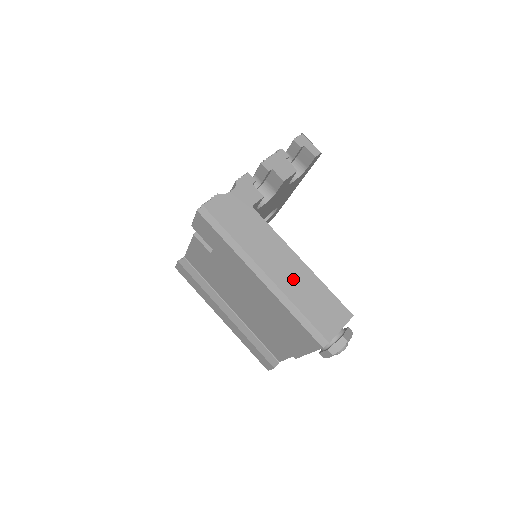
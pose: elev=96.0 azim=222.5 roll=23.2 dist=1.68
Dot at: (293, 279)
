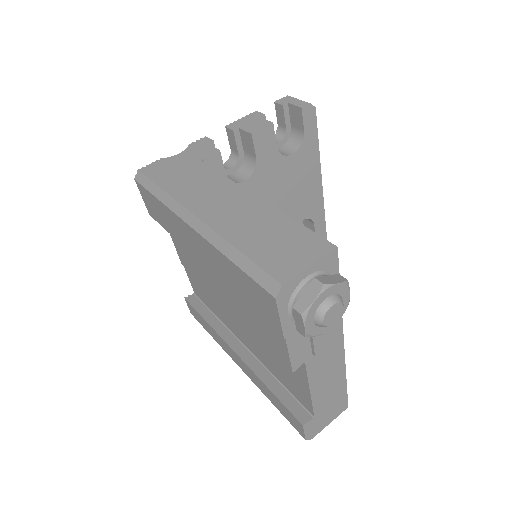
Dot at: (237, 217)
